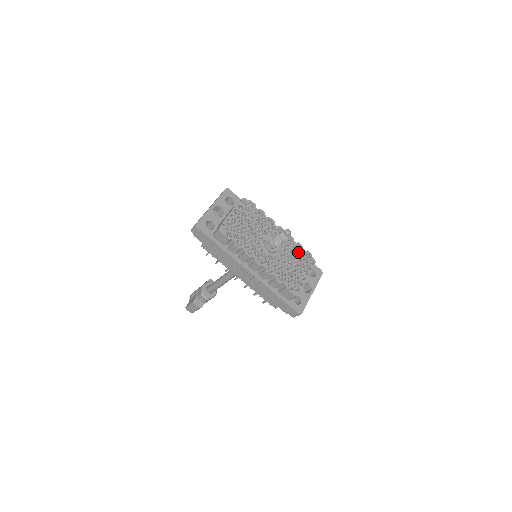
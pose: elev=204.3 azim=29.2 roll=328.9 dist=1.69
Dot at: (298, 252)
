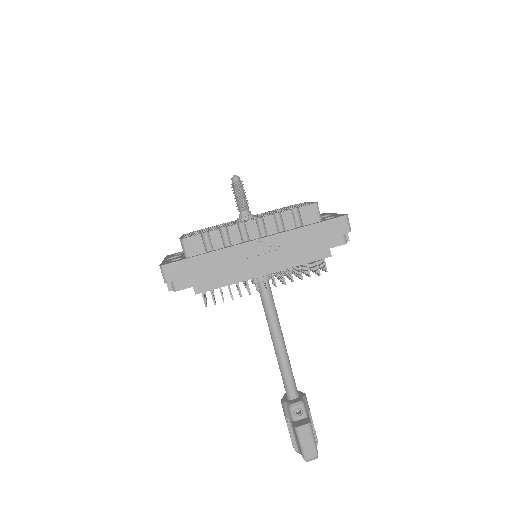
Dot at: occluded
